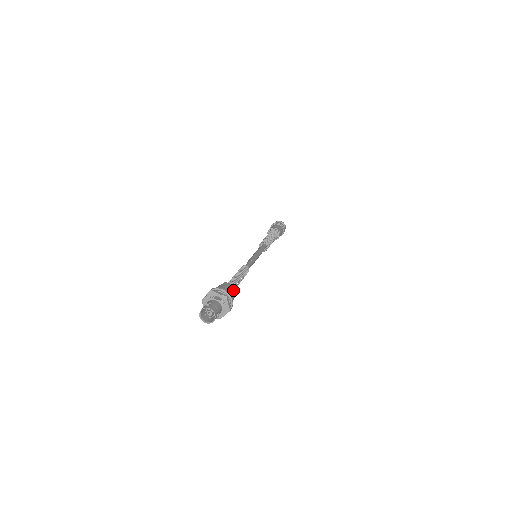
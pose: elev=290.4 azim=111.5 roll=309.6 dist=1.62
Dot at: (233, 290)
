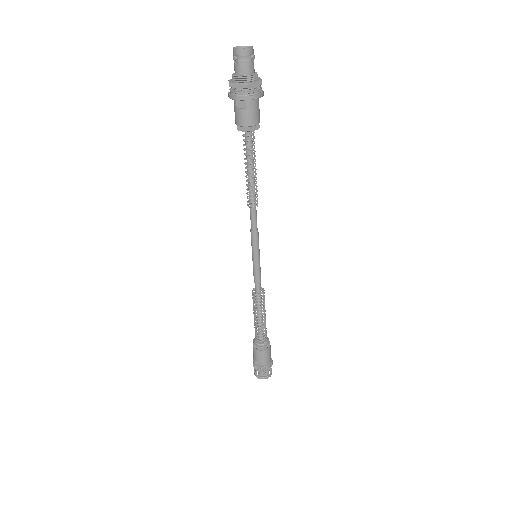
Dot at: (259, 116)
